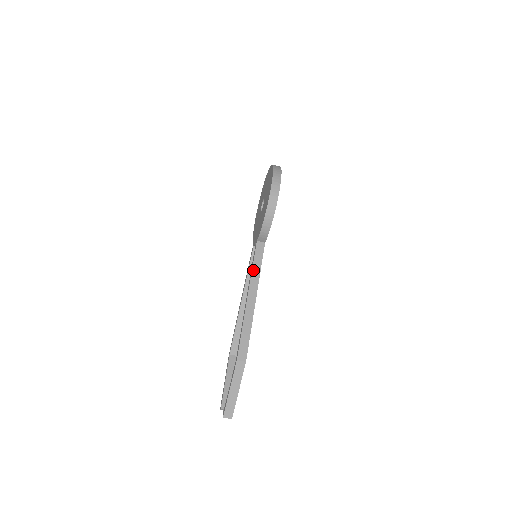
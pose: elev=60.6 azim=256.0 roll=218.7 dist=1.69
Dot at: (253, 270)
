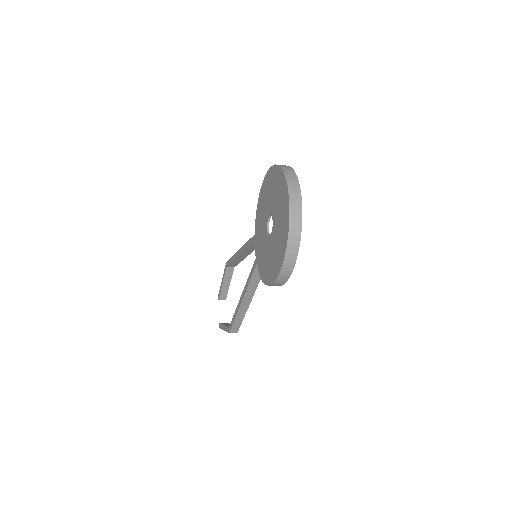
Dot at: (249, 286)
